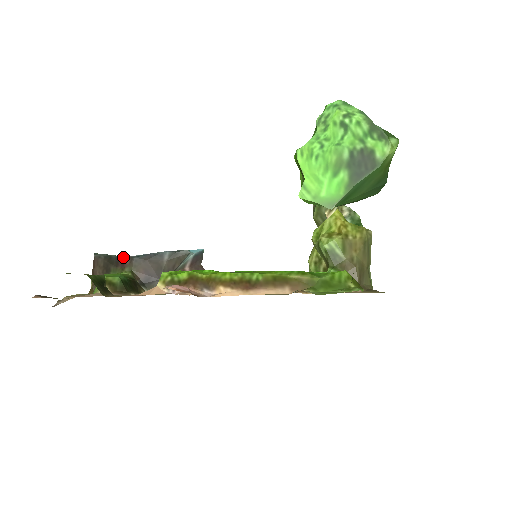
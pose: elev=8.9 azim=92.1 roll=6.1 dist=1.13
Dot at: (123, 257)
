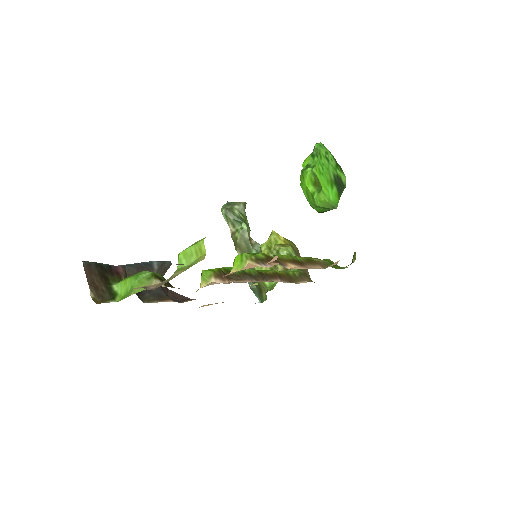
Dot at: (114, 266)
